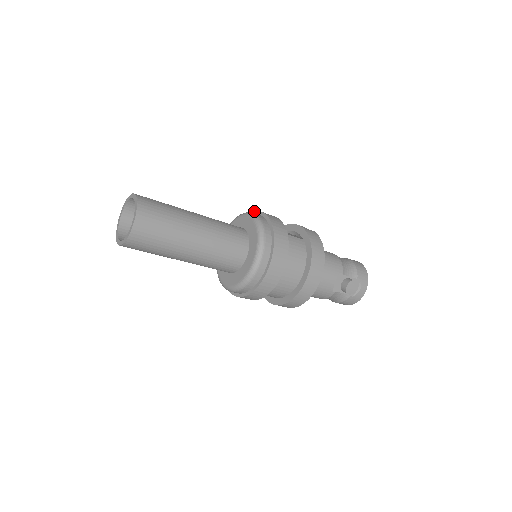
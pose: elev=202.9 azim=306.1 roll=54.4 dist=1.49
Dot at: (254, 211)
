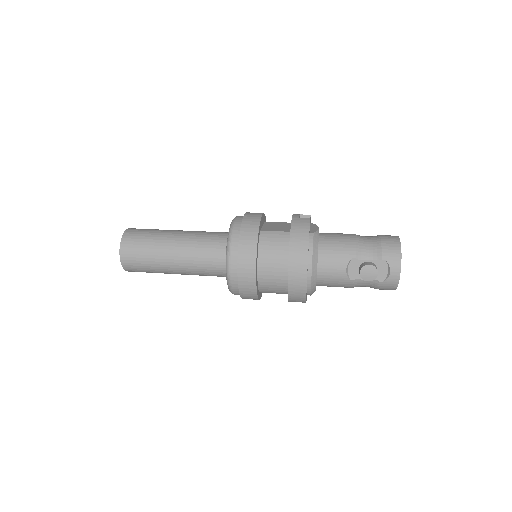
Dot at: occluded
